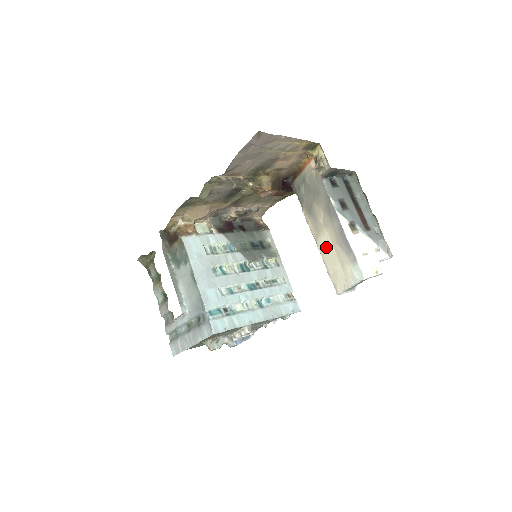
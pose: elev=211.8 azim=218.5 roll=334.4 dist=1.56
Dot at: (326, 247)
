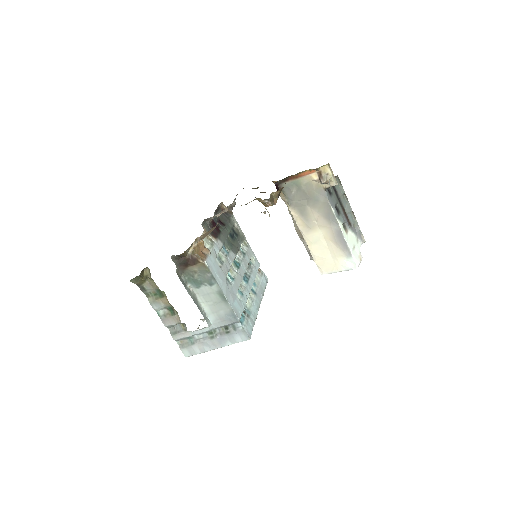
Dot at: (316, 241)
